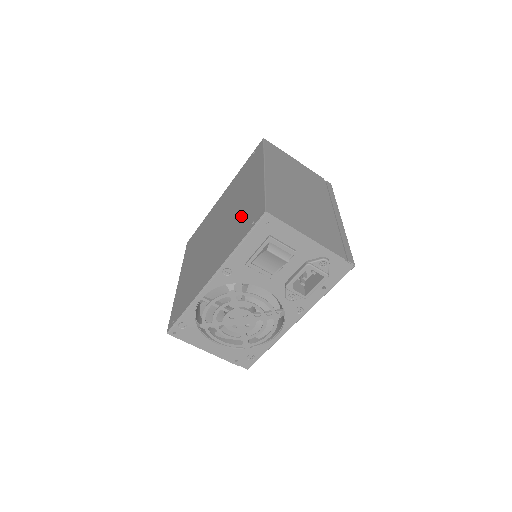
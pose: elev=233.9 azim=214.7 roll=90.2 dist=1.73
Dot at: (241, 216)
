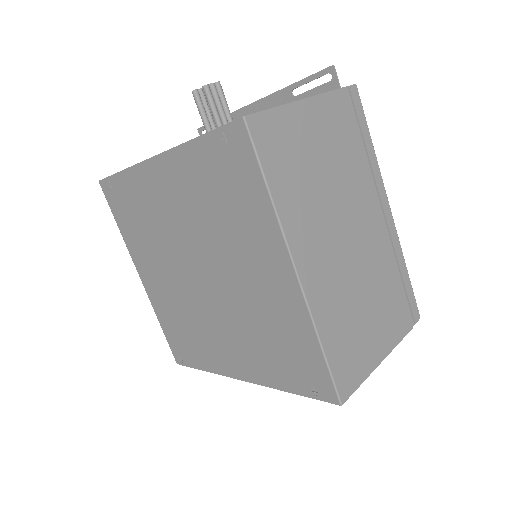
Dot at: (268, 331)
